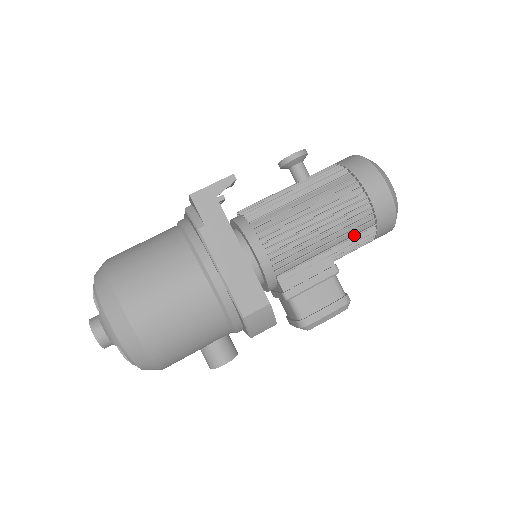
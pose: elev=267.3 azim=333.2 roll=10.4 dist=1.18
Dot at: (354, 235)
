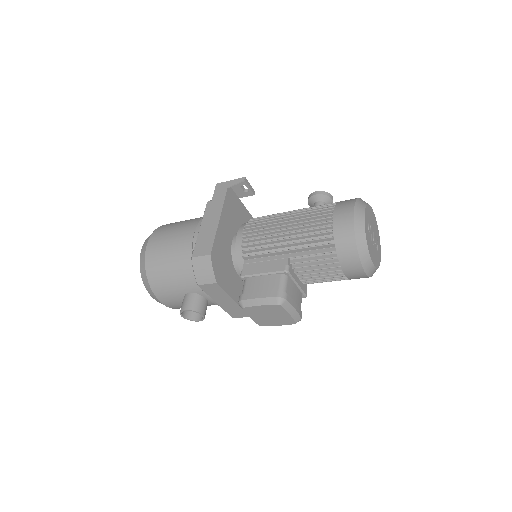
Dot at: (312, 246)
